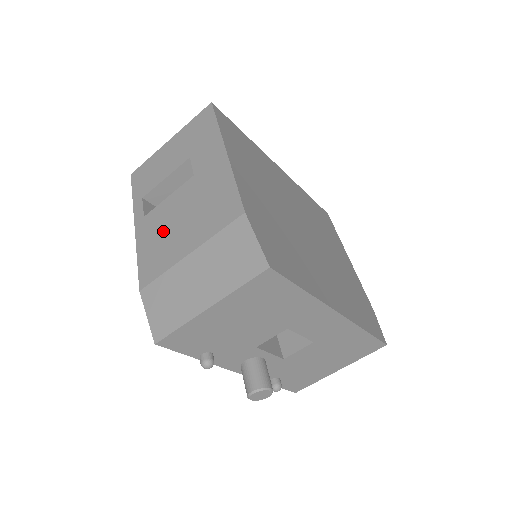
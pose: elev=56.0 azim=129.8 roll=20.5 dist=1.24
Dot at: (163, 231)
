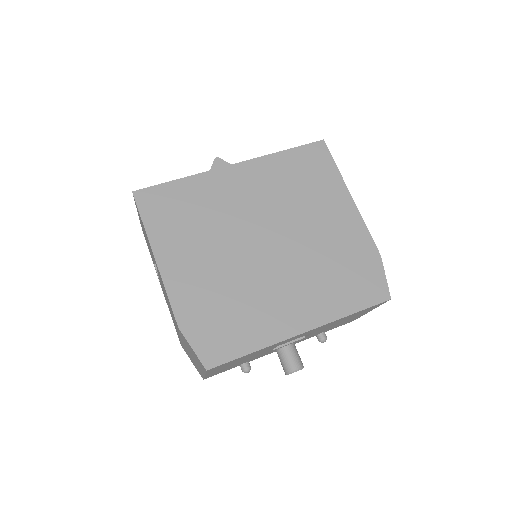
Dot at: (168, 306)
